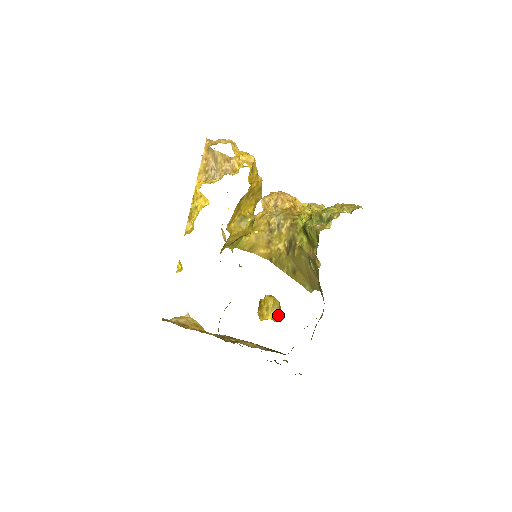
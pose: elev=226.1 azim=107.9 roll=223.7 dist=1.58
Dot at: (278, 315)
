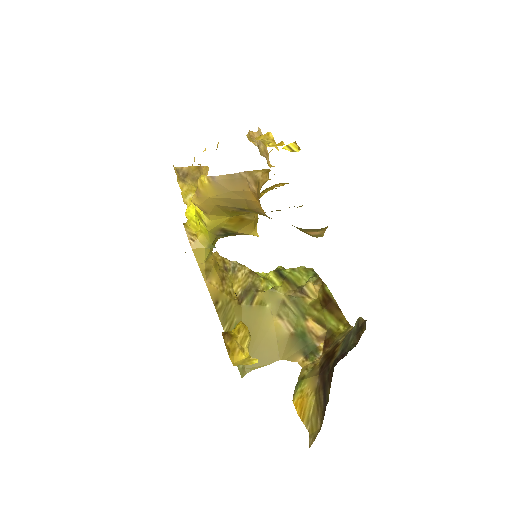
Dot at: occluded
